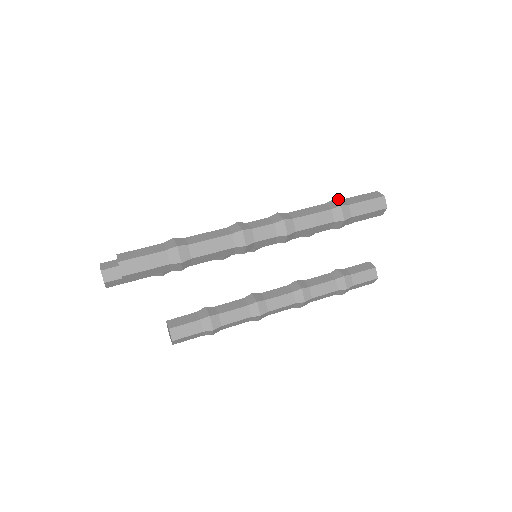
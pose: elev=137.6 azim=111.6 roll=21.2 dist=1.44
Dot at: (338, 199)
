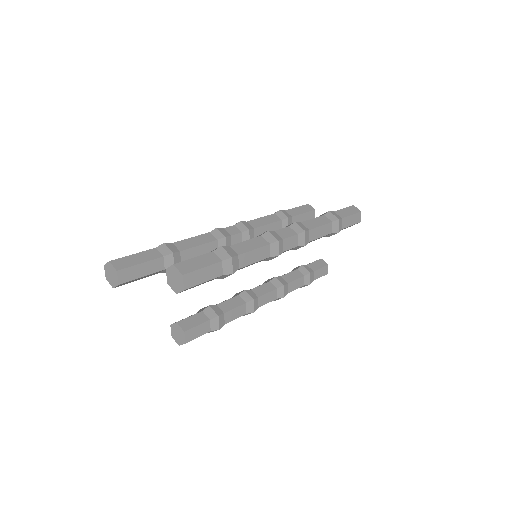
Dot at: (332, 211)
